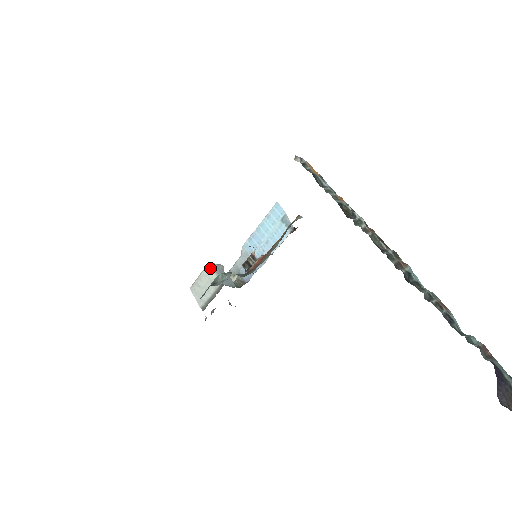
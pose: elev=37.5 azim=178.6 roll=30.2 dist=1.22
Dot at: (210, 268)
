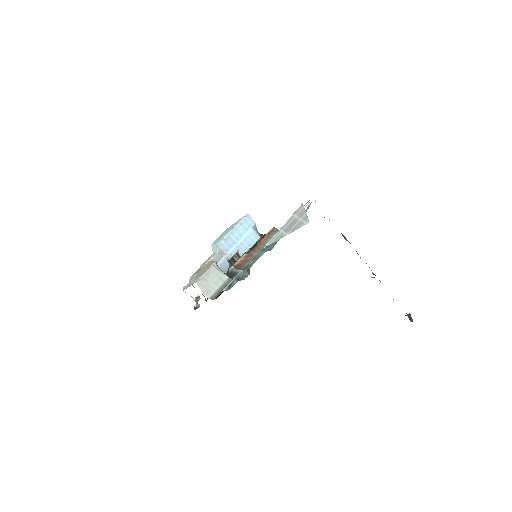
Dot at: (217, 265)
